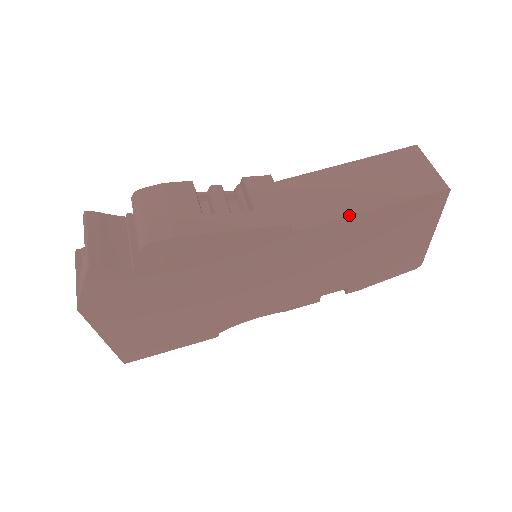
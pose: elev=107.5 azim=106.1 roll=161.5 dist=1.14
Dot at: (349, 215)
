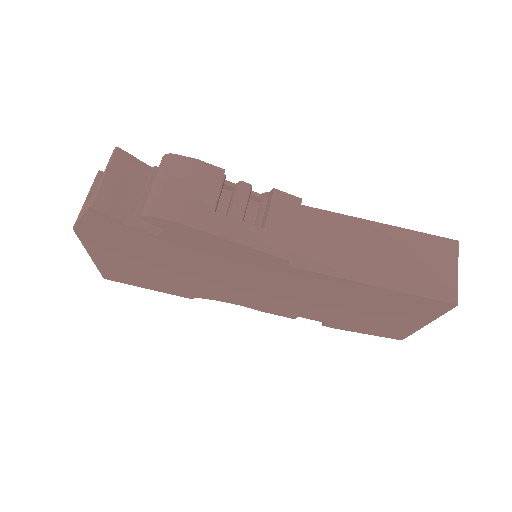
Dot at: (348, 278)
